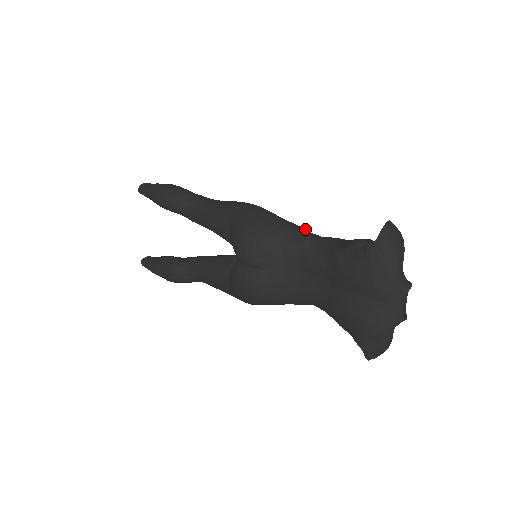
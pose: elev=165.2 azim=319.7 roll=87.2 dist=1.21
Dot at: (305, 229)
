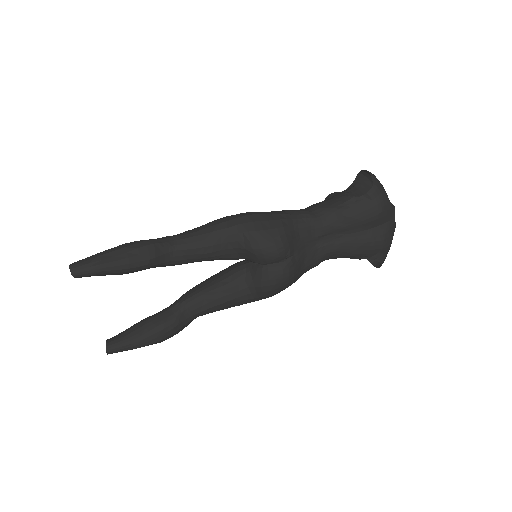
Dot at: (291, 210)
